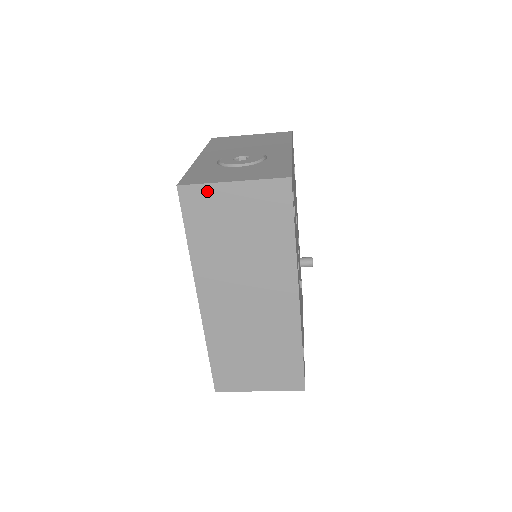
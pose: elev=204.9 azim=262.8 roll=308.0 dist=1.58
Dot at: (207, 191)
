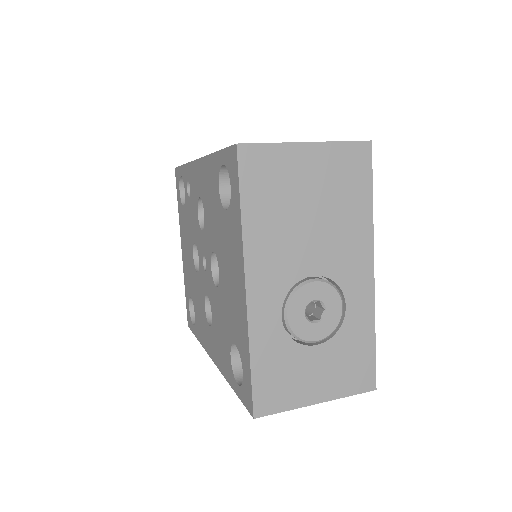
Dot at: occluded
